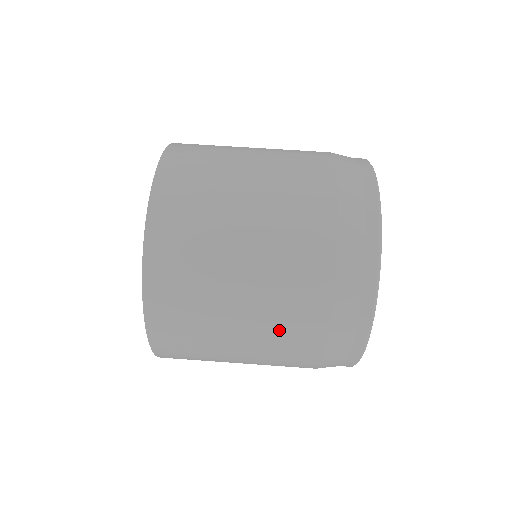
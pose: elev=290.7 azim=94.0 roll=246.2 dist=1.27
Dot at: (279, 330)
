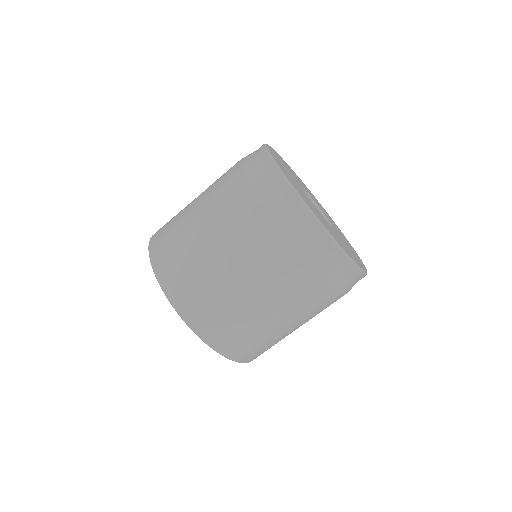
Dot at: (309, 310)
